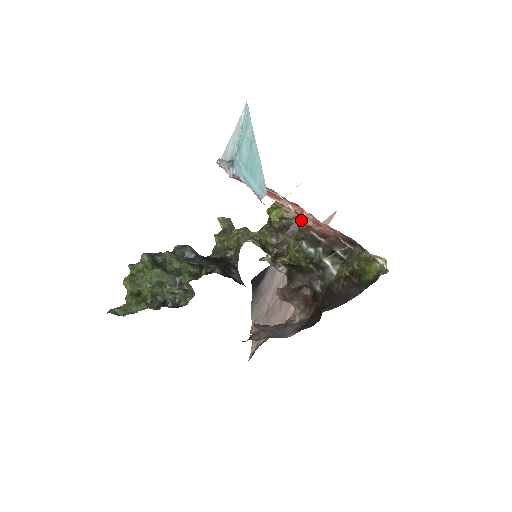
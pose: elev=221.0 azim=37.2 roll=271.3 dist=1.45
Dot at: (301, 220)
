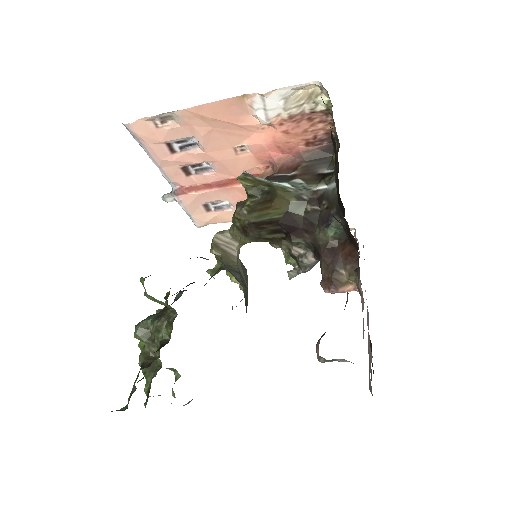
Dot at: occluded
